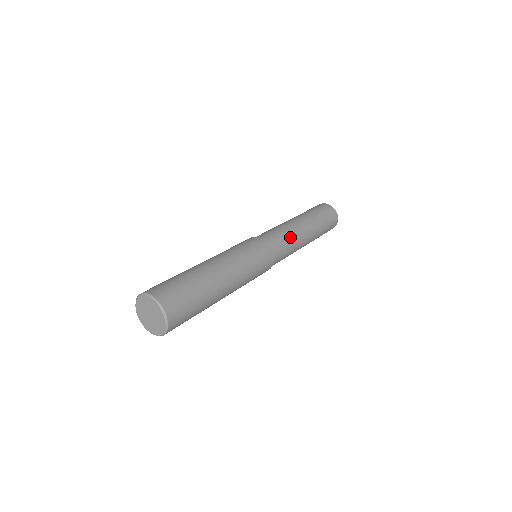
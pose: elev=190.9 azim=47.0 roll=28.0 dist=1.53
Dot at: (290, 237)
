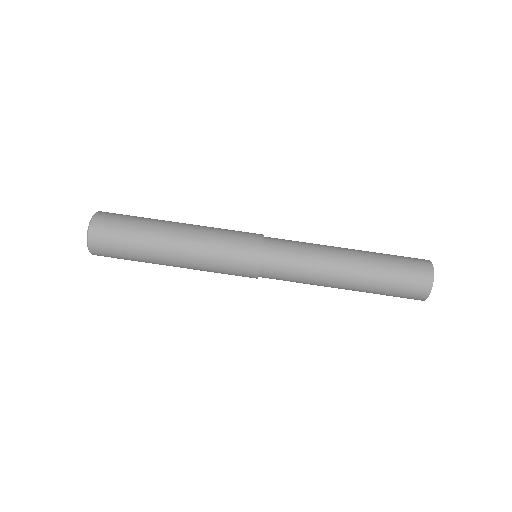
Dot at: (305, 270)
